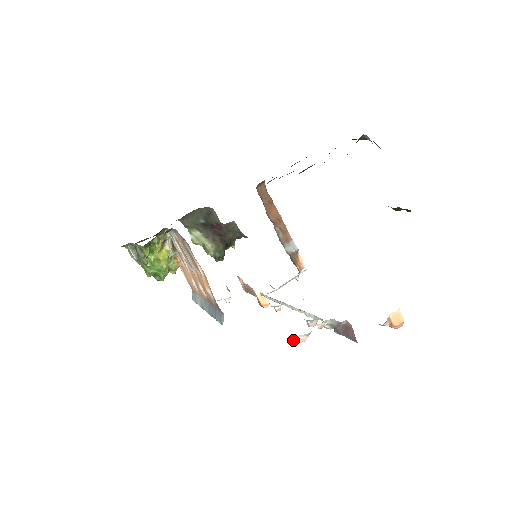
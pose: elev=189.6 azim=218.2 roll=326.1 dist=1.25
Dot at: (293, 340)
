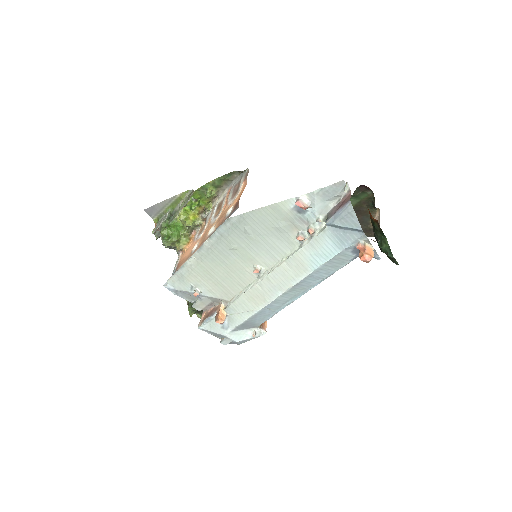
Dot at: (298, 199)
